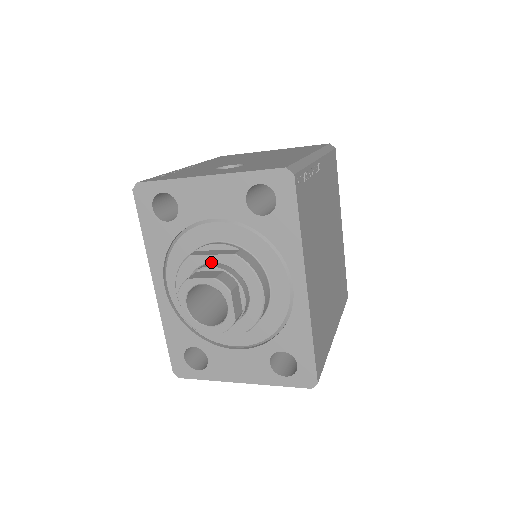
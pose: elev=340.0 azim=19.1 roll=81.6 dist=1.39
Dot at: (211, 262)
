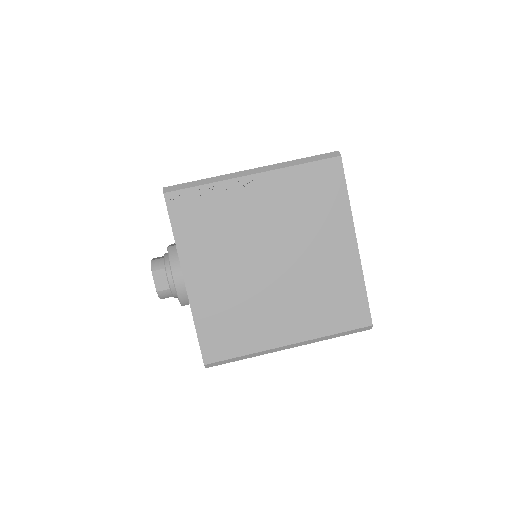
Dot at: occluded
